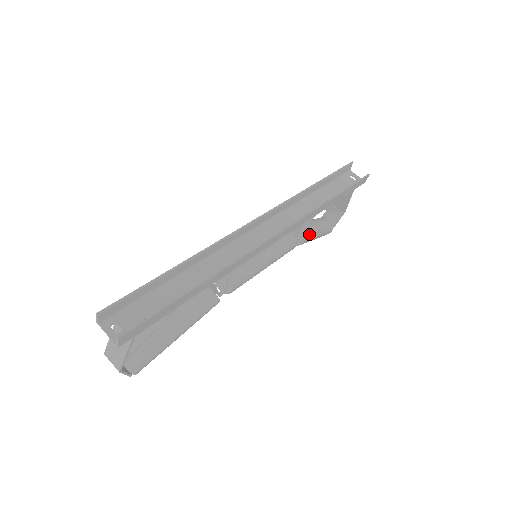
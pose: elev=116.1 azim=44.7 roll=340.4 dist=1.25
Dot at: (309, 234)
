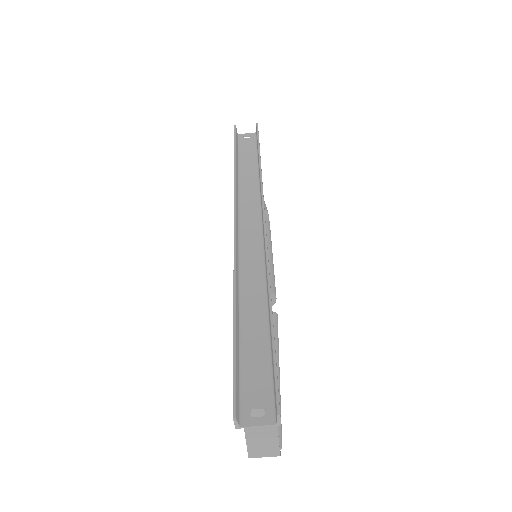
Dot at: (265, 207)
